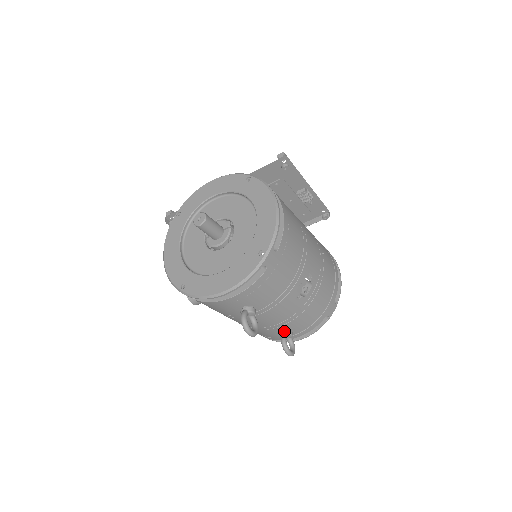
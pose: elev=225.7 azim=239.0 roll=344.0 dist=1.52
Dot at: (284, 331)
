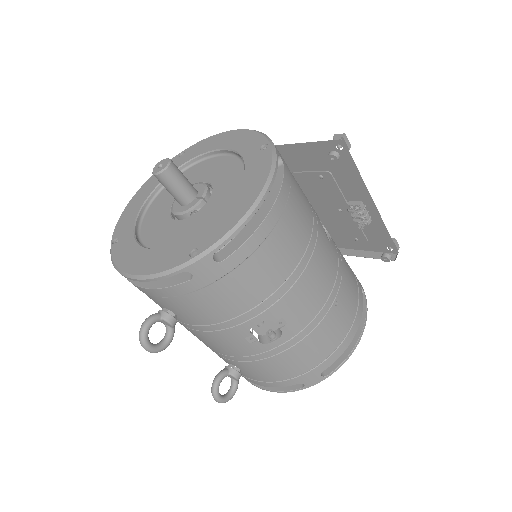
Dot at: (229, 367)
